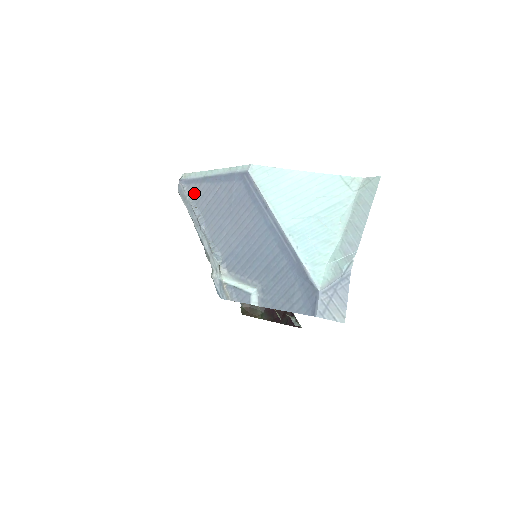
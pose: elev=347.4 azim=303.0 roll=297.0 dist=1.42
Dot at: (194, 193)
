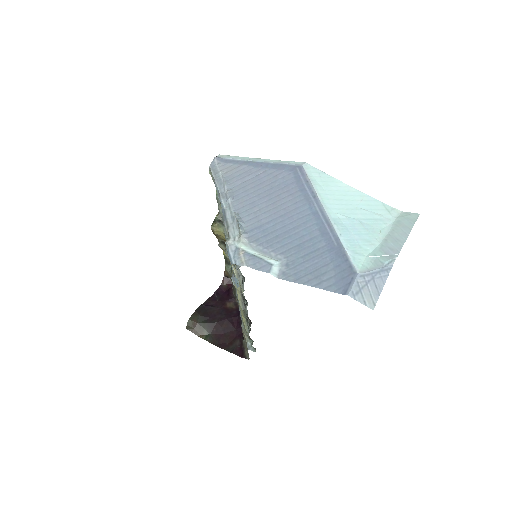
Dot at: (230, 171)
